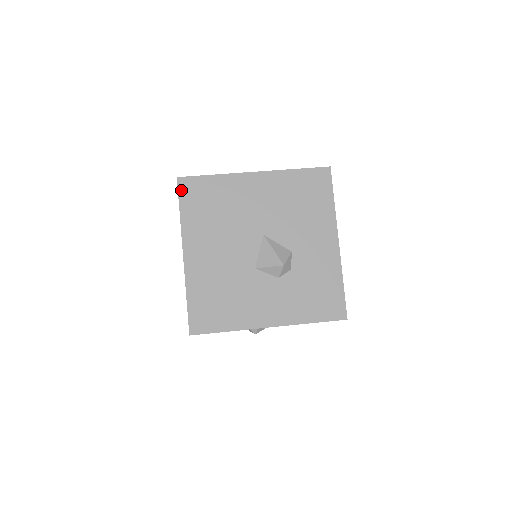
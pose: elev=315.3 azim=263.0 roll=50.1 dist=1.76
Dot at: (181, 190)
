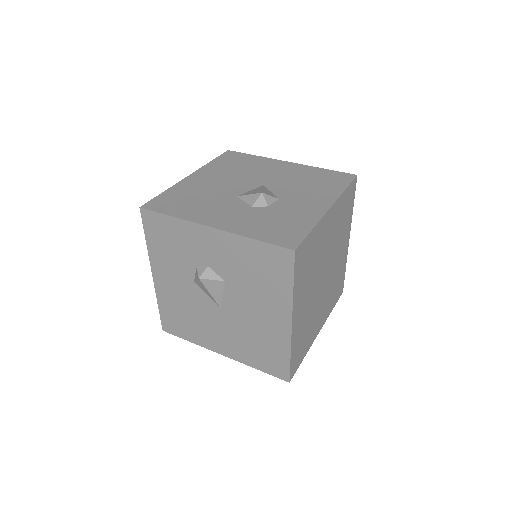
Dot at: (224, 154)
